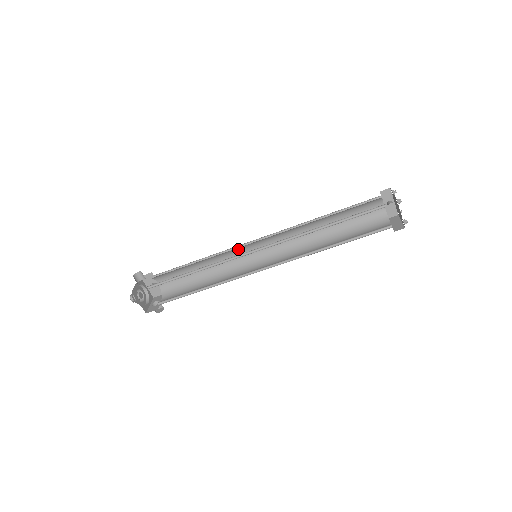
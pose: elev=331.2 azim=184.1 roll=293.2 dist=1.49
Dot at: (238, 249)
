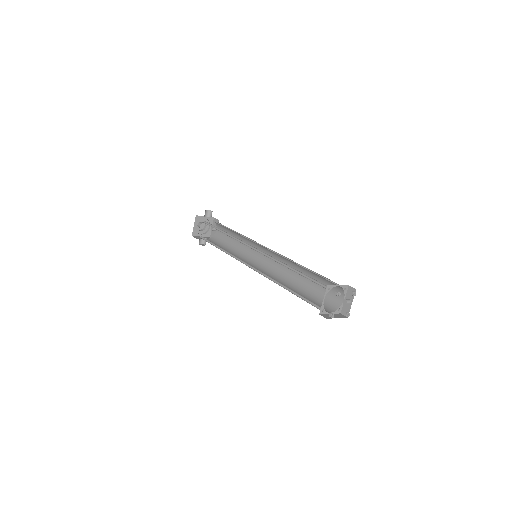
Dot at: (257, 245)
